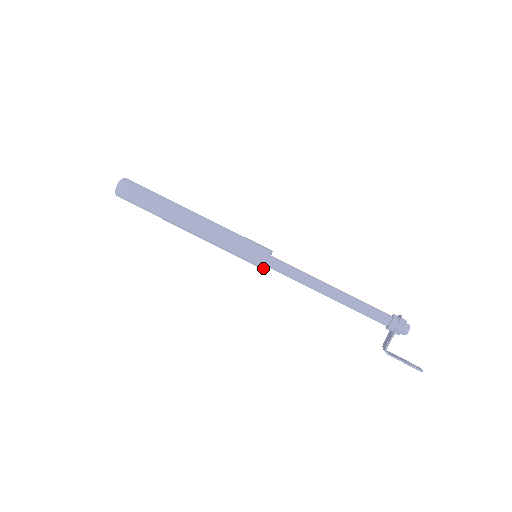
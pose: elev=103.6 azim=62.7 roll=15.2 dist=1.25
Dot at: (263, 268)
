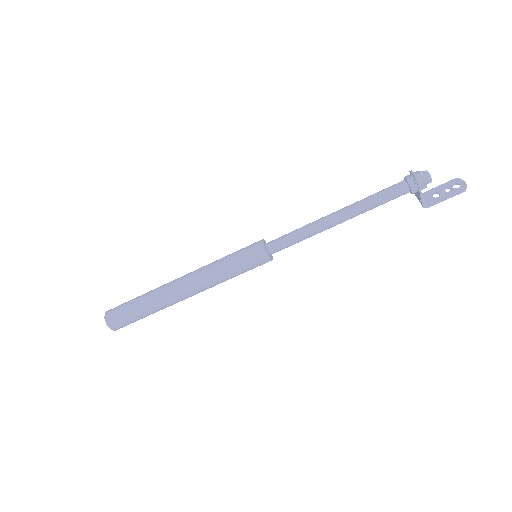
Dot at: (272, 259)
